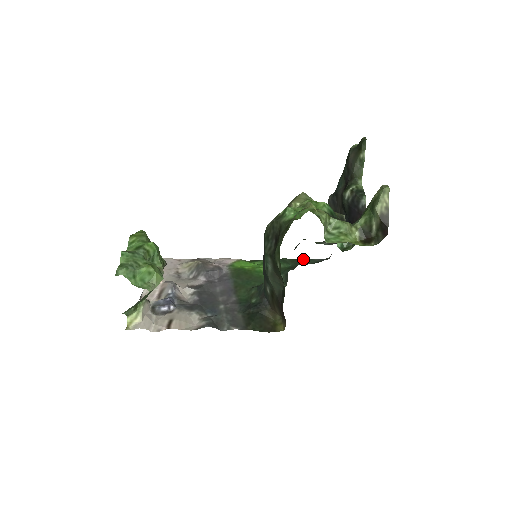
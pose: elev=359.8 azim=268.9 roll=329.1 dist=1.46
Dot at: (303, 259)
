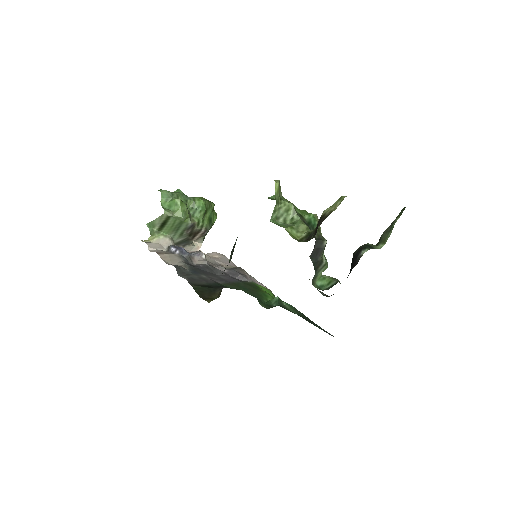
Dot at: occluded
